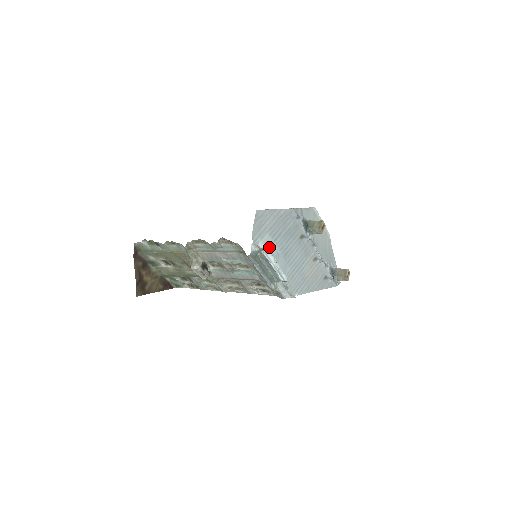
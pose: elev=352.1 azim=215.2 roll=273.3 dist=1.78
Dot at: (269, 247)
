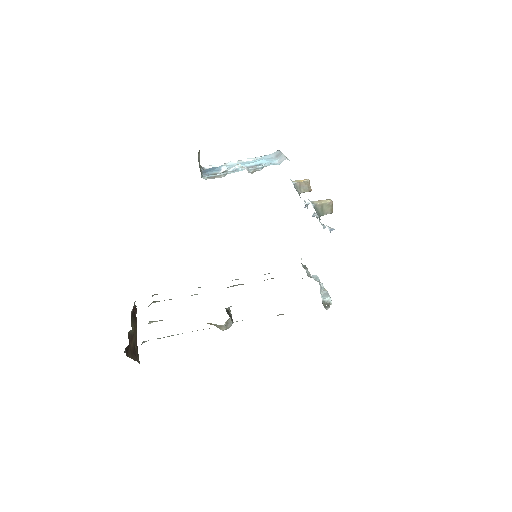
Dot at: occluded
